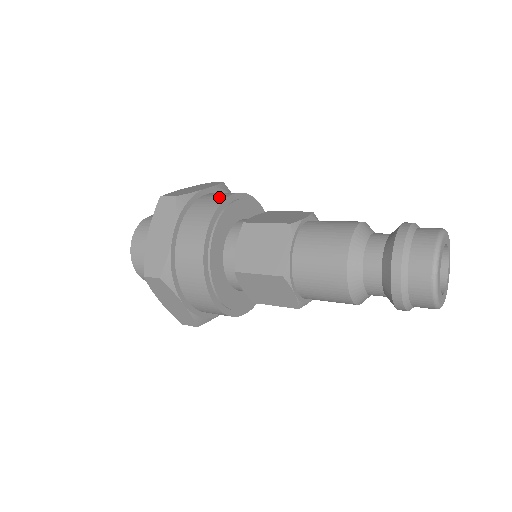
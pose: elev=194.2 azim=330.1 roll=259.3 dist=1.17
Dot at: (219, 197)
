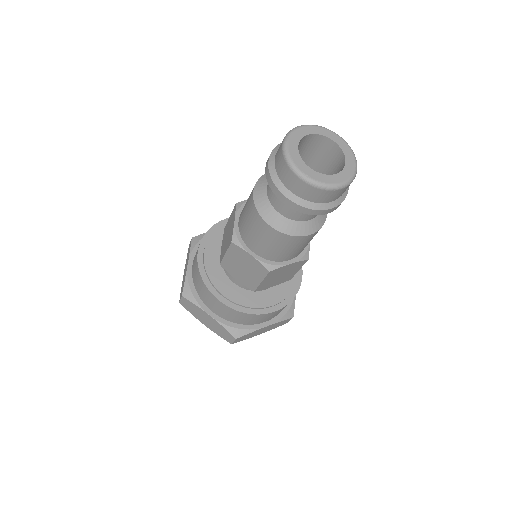
Dot at: occluded
